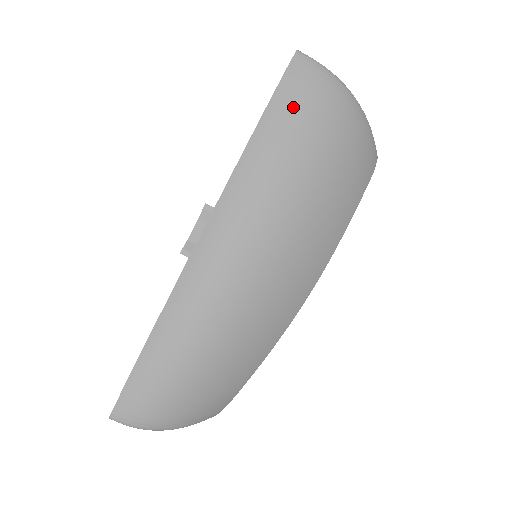
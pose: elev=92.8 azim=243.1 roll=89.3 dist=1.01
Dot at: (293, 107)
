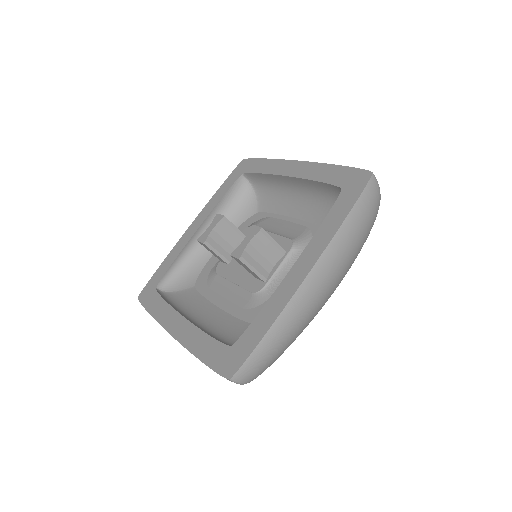
Dot at: (365, 208)
